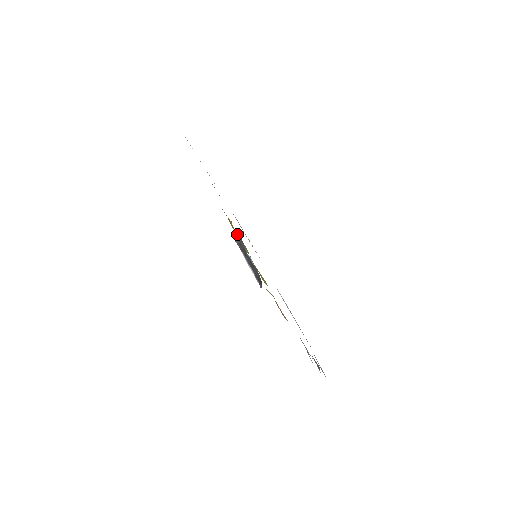
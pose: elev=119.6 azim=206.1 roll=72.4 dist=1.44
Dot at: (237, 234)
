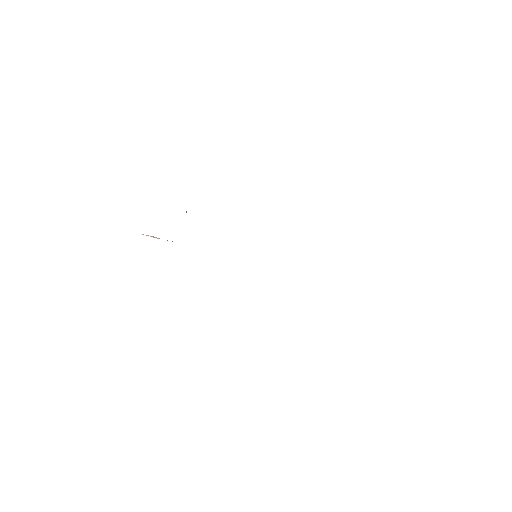
Dot at: occluded
